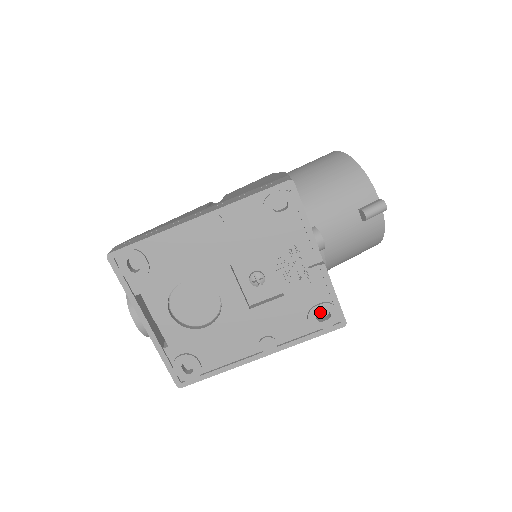
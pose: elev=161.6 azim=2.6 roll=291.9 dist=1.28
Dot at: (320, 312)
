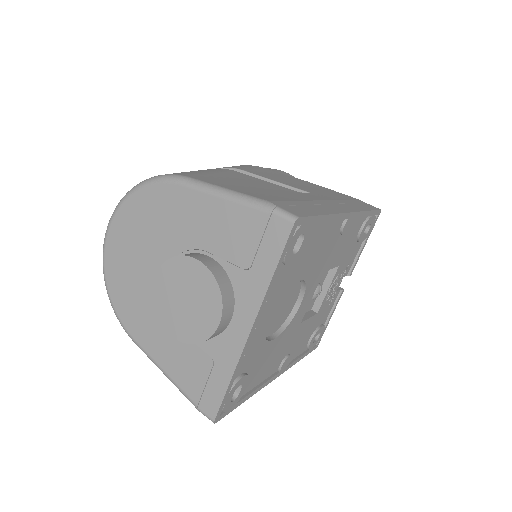
Dot at: (318, 333)
